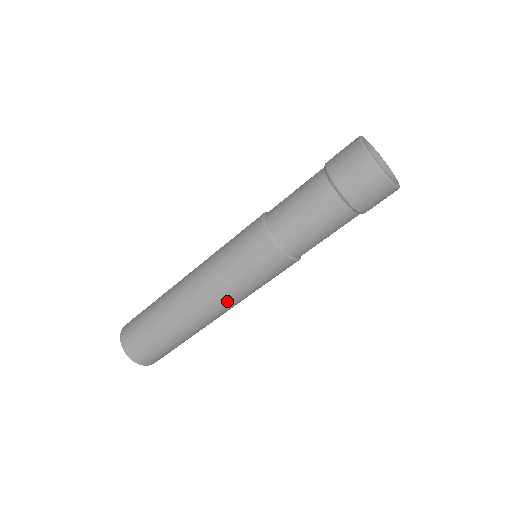
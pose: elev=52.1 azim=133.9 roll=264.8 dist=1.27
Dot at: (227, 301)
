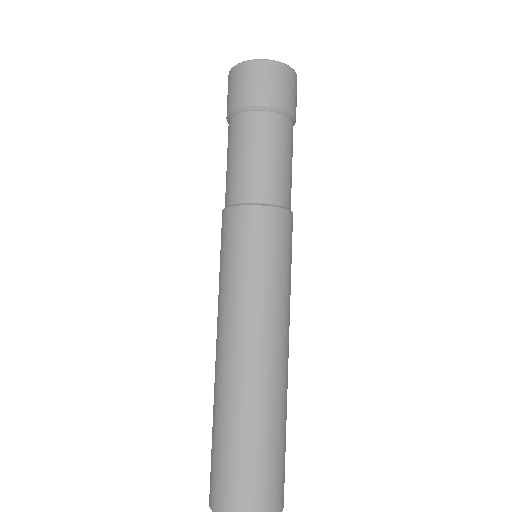
Dot at: (258, 316)
